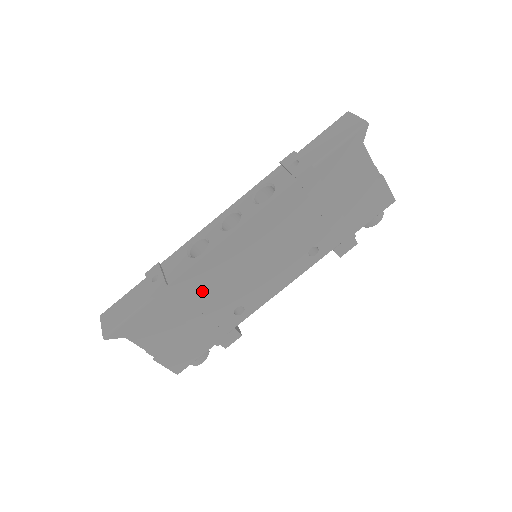
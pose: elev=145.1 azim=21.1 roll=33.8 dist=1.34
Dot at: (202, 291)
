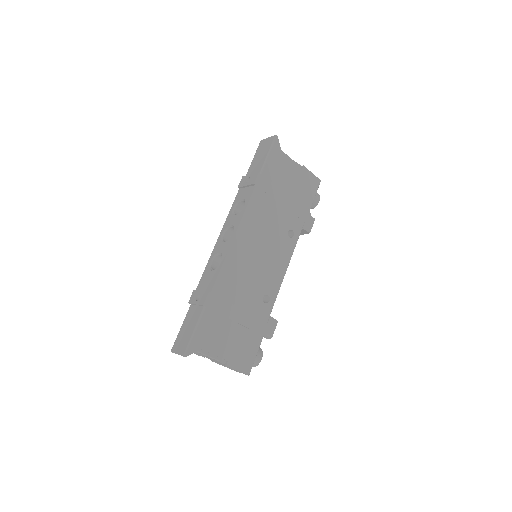
Dot at: (234, 290)
